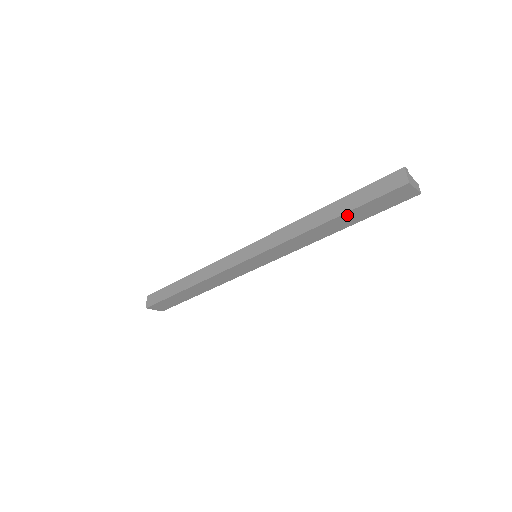
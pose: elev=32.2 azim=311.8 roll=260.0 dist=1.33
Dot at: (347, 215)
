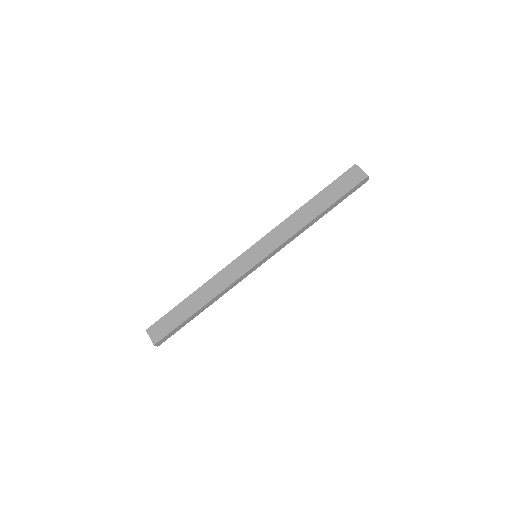
Dot at: (321, 196)
